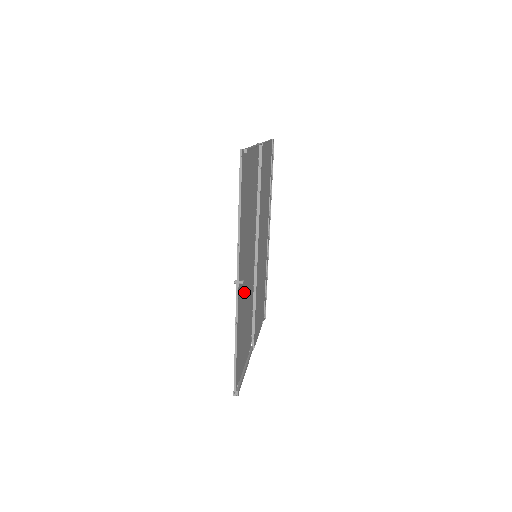
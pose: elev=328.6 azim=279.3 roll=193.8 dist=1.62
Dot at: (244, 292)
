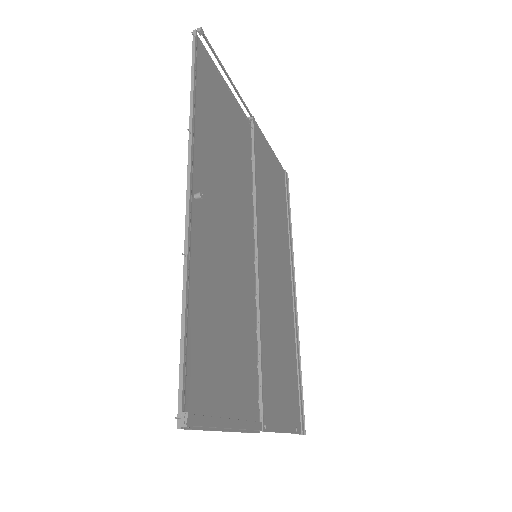
Dot at: (217, 252)
